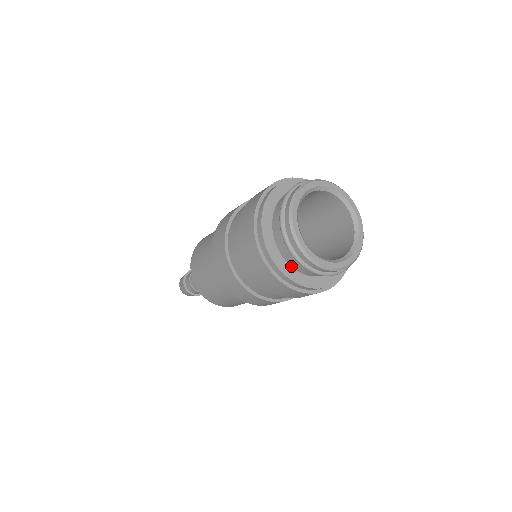
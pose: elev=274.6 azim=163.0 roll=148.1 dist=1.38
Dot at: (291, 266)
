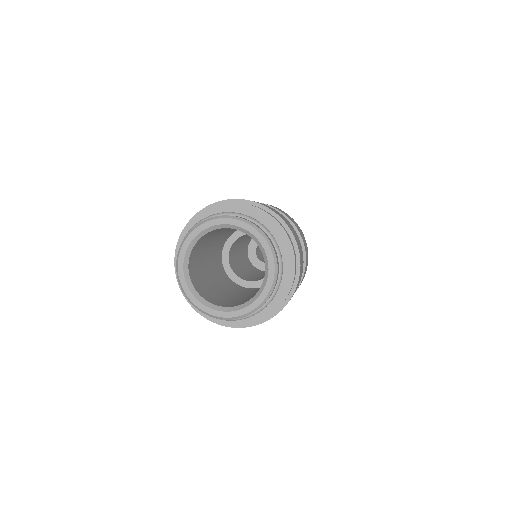
Dot at: occluded
